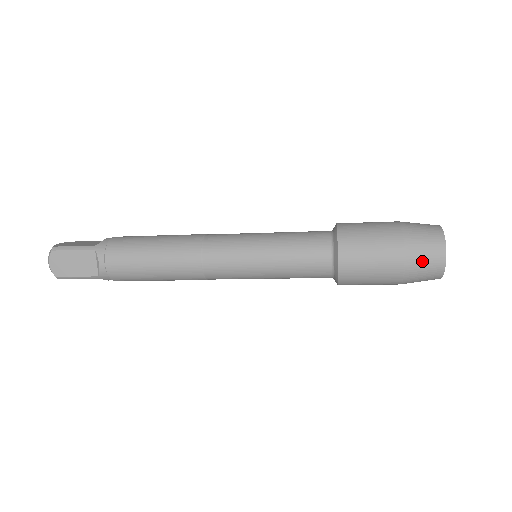
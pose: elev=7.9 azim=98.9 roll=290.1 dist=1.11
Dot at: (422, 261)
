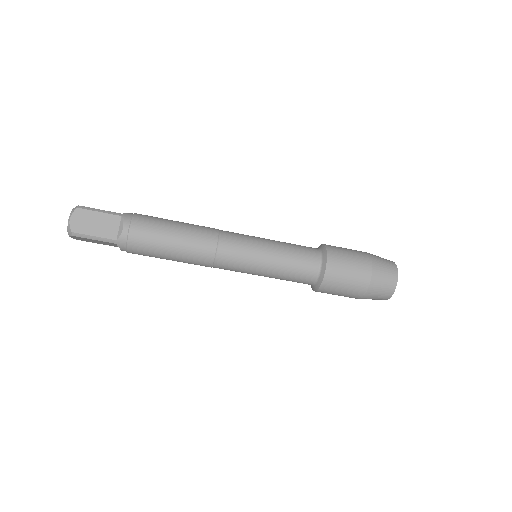
Dot at: (383, 277)
